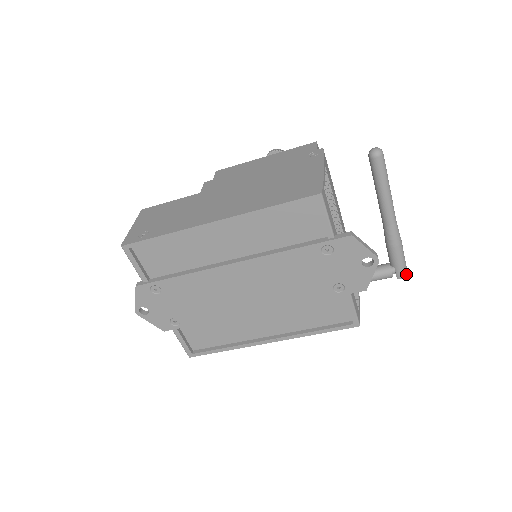
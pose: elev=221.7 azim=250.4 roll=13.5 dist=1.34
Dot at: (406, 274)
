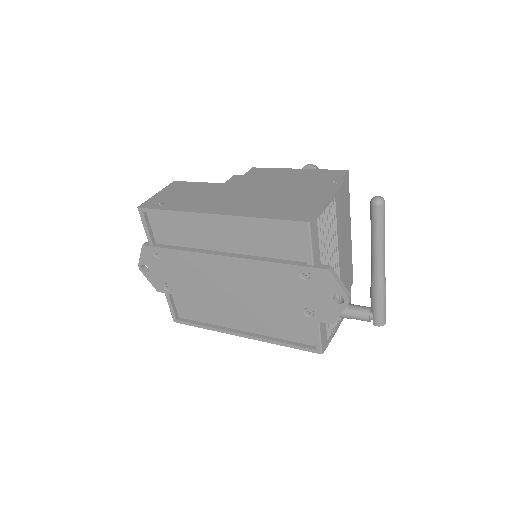
Dot at: (383, 324)
